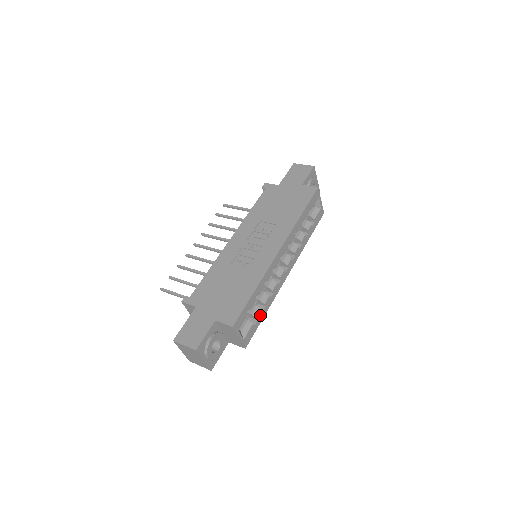
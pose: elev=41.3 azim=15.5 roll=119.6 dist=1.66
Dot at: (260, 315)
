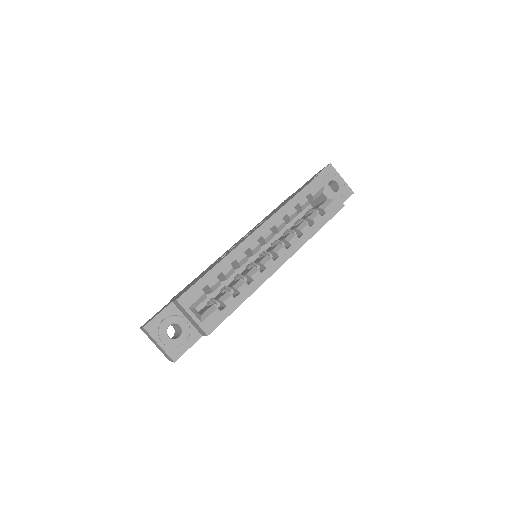
Dot at: (231, 301)
